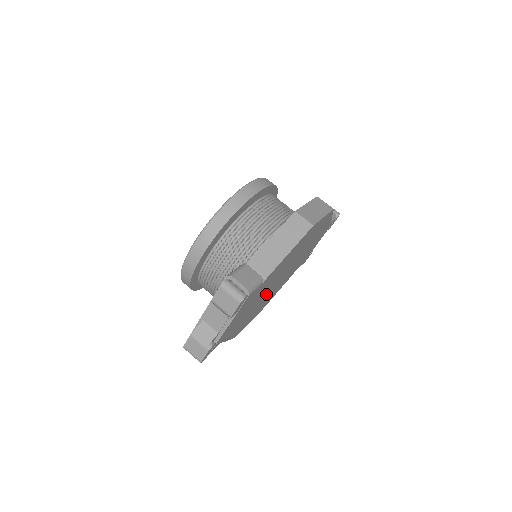
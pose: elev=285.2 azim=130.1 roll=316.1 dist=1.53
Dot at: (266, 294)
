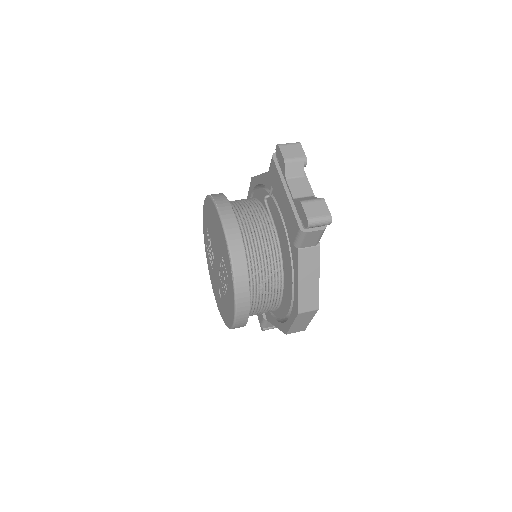
Dot at: occluded
